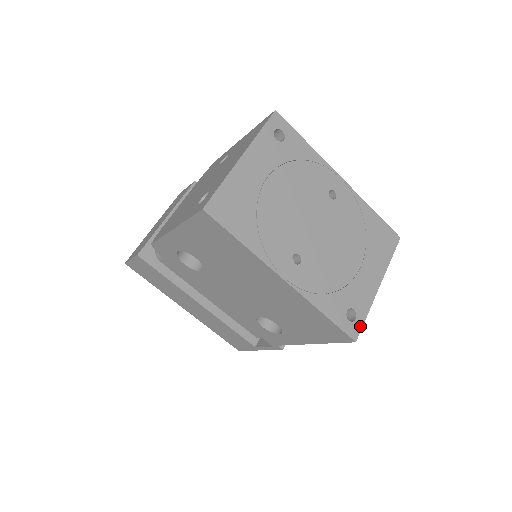
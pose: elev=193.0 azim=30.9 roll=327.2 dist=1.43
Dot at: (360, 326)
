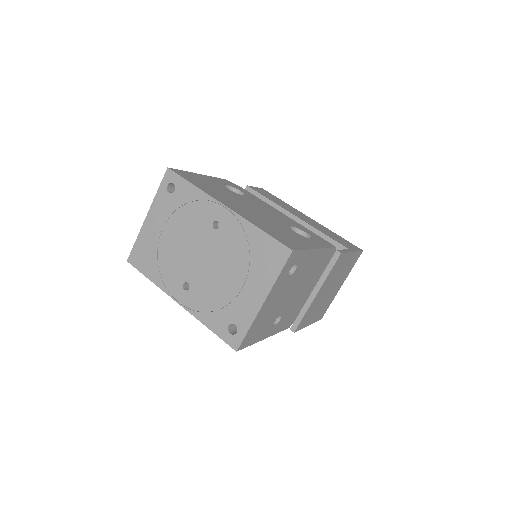
Dot at: (241, 339)
